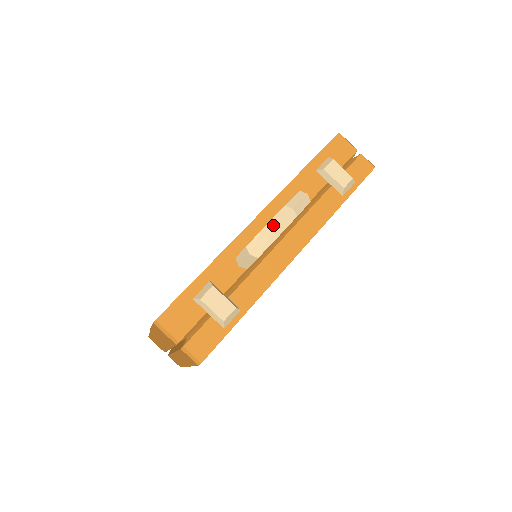
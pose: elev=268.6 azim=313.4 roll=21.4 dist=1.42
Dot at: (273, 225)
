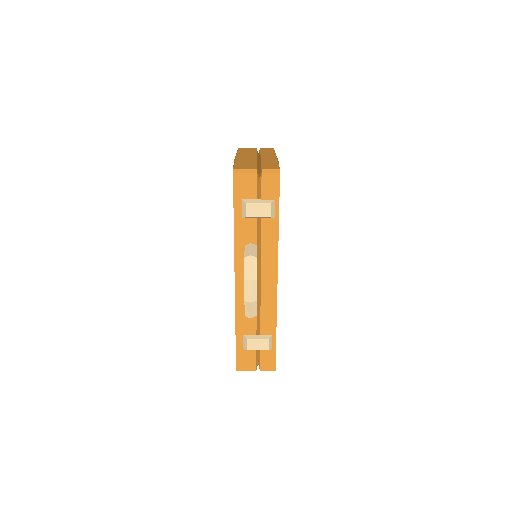
Dot at: (248, 299)
